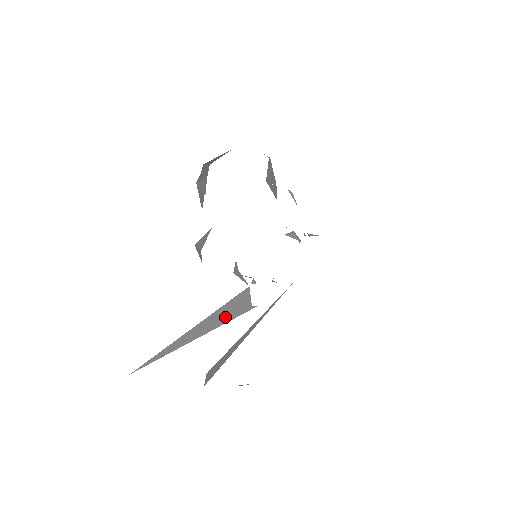
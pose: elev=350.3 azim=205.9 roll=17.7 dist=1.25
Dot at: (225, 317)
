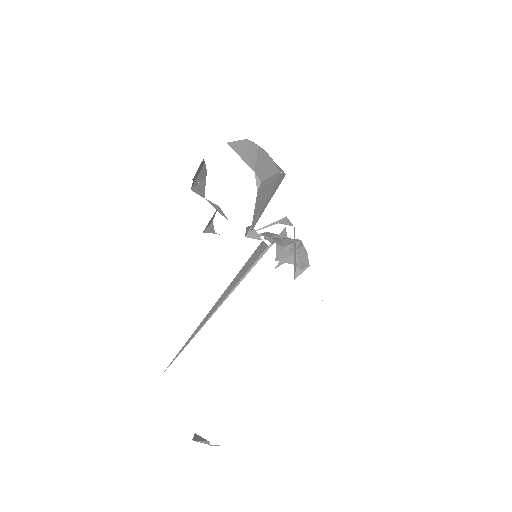
Dot at: (238, 281)
